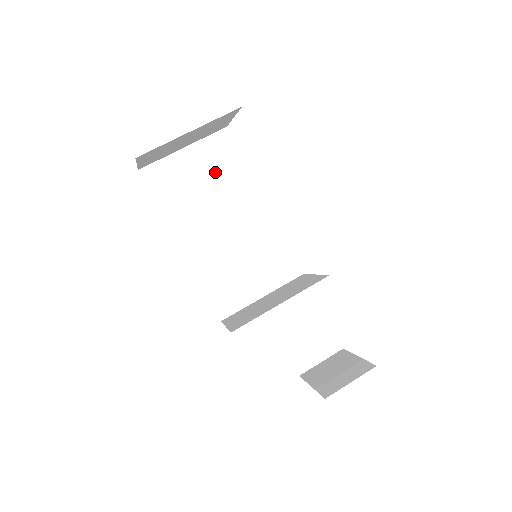
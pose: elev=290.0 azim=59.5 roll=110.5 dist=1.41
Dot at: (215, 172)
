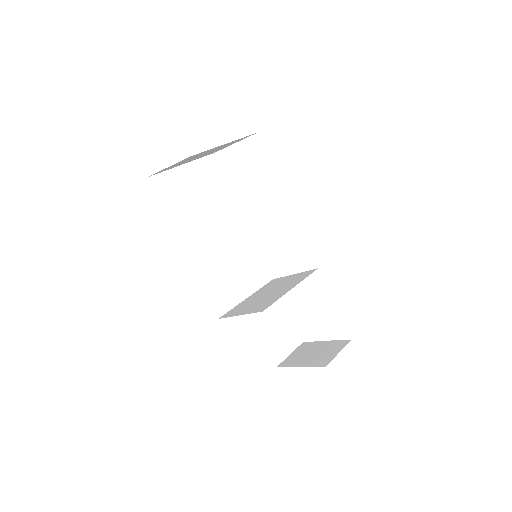
Dot at: (207, 188)
